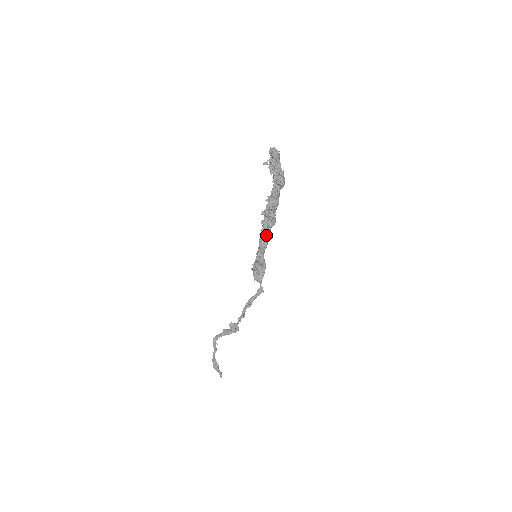
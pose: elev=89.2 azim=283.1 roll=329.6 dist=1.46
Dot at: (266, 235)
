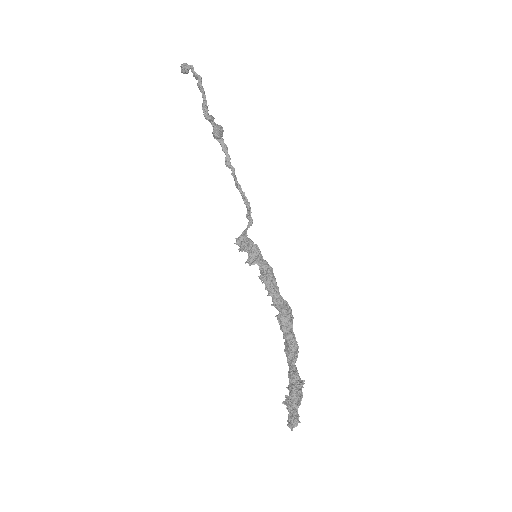
Dot at: (272, 288)
